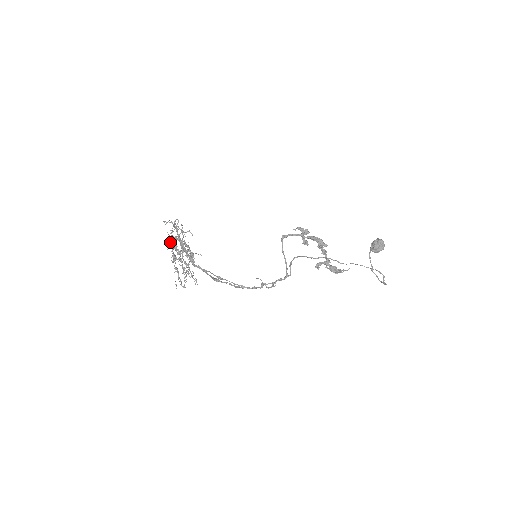
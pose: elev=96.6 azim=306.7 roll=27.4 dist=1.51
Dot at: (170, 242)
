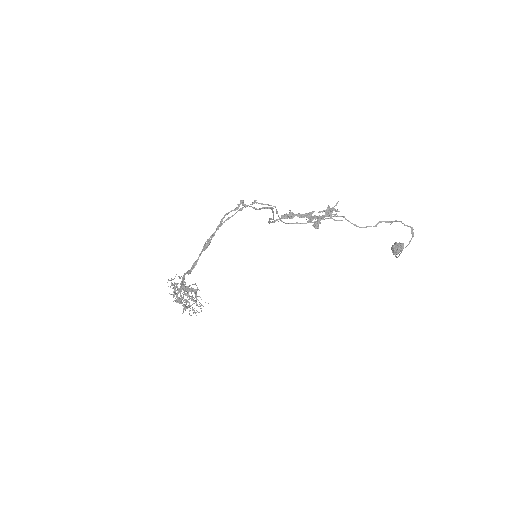
Dot at: (171, 282)
